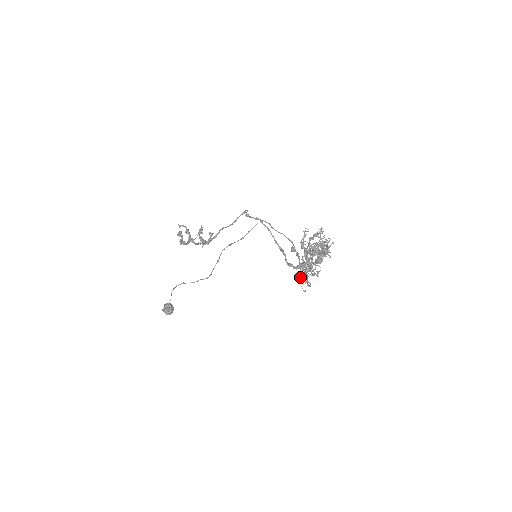
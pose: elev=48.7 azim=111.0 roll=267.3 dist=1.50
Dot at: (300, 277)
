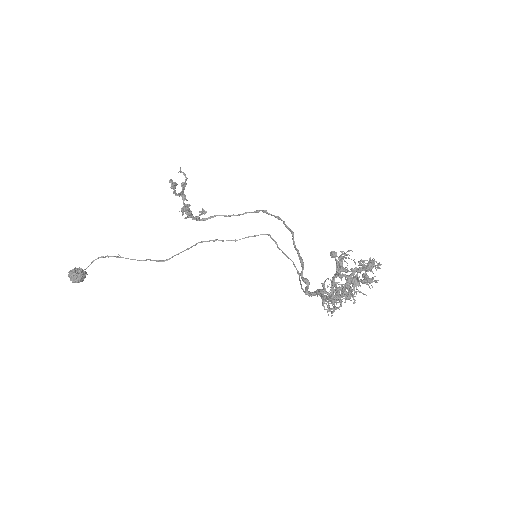
Dot at: occluded
